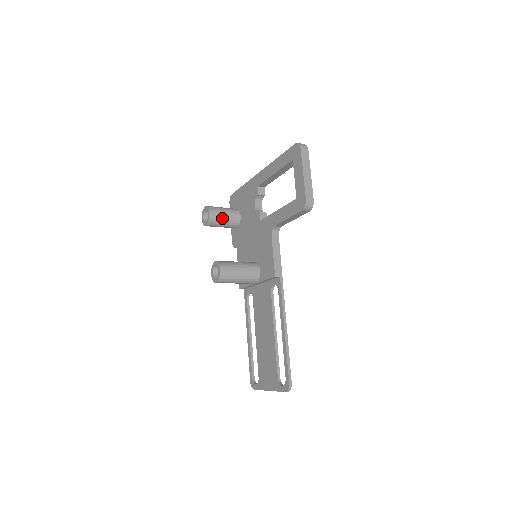
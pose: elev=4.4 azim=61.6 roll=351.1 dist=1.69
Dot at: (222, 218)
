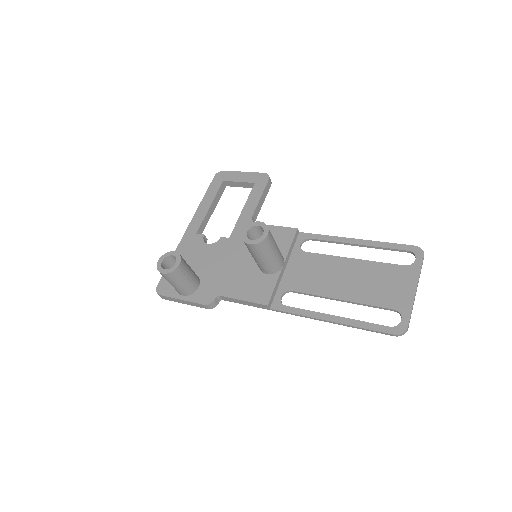
Dot at: occluded
